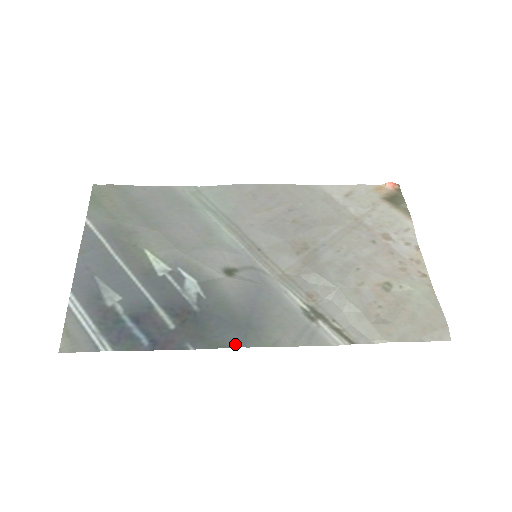
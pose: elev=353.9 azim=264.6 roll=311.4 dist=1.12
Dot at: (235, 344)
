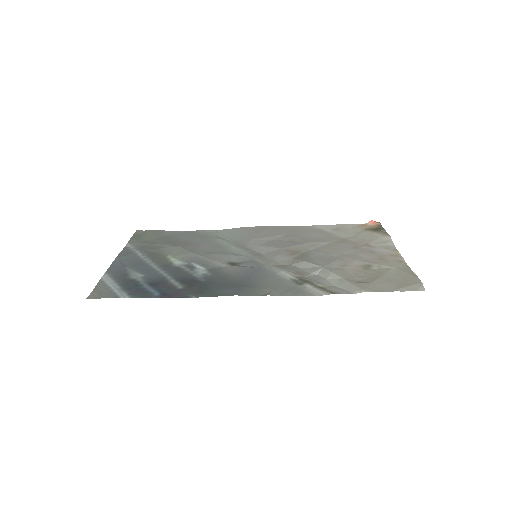
Dot at: (231, 294)
